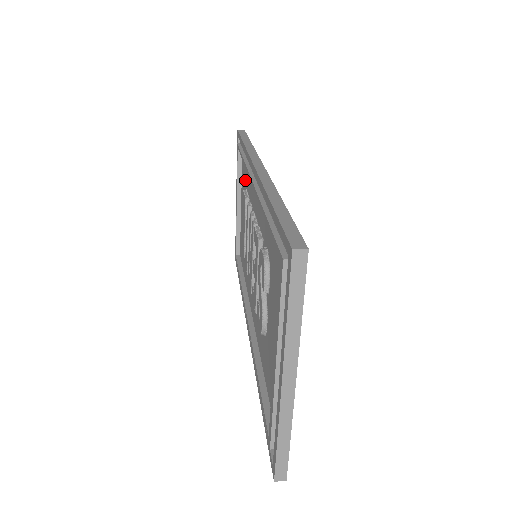
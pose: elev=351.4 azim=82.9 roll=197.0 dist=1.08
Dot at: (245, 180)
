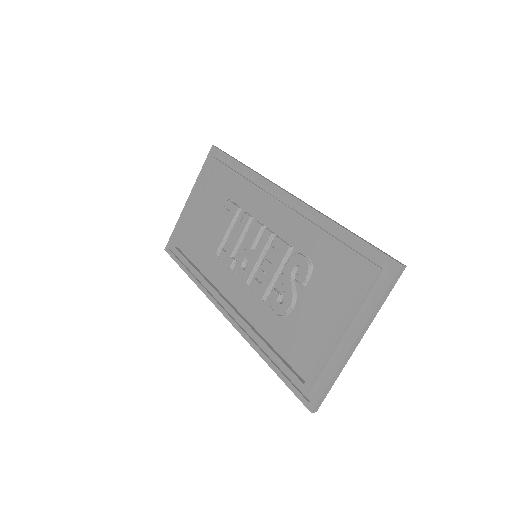
Dot at: (226, 191)
